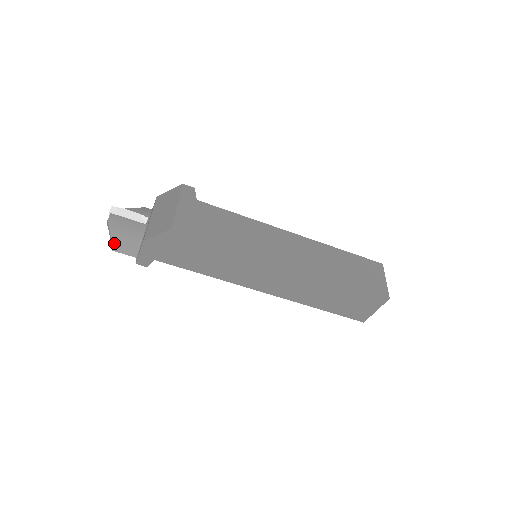
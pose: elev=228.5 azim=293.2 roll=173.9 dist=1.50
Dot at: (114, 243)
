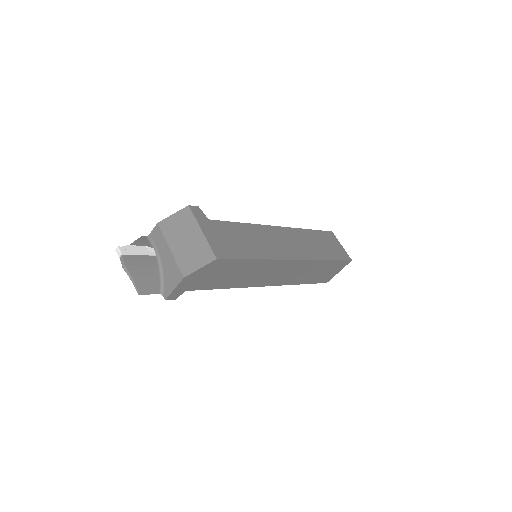
Dot at: (139, 287)
